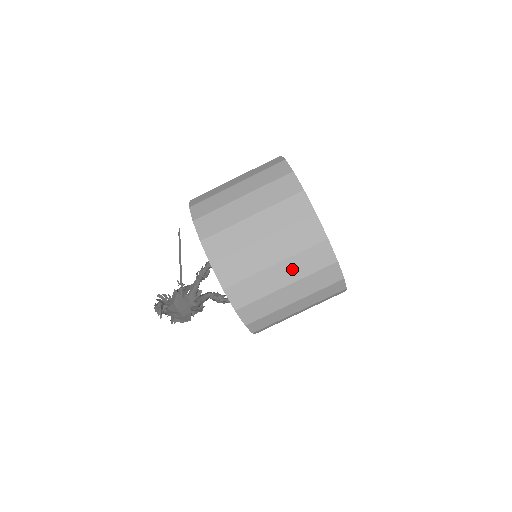
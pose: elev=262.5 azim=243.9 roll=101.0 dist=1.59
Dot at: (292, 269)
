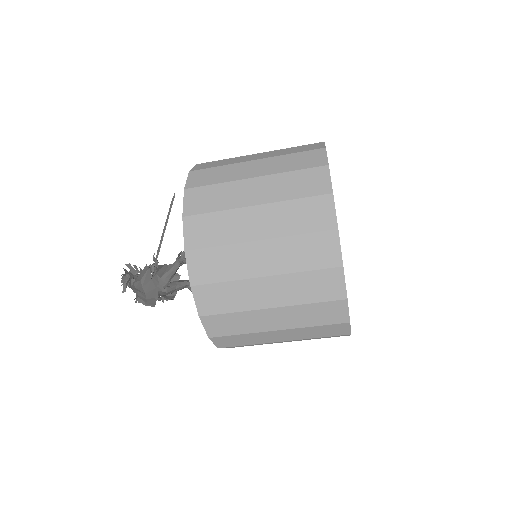
Dot at: (285, 289)
